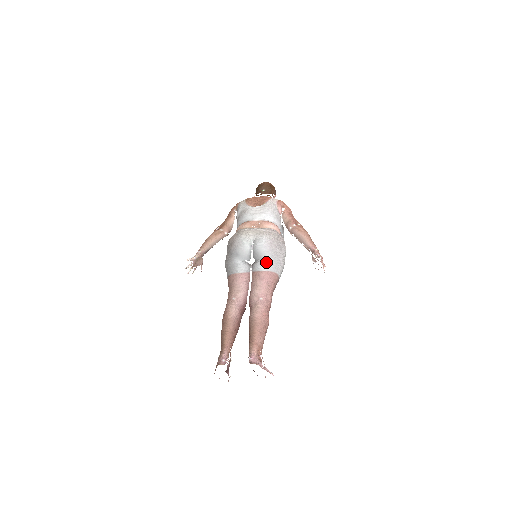
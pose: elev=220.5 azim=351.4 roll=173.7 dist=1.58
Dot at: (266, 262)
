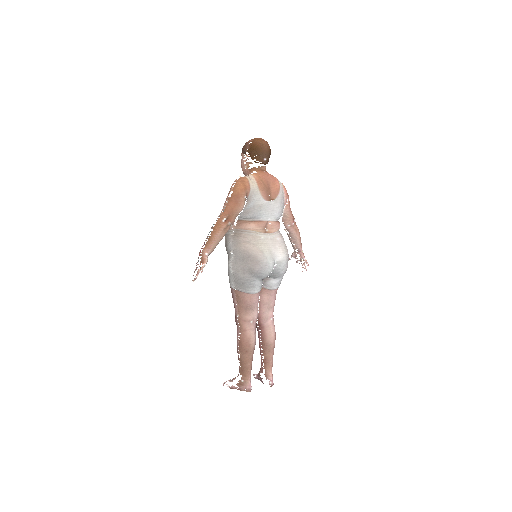
Dot at: (279, 281)
